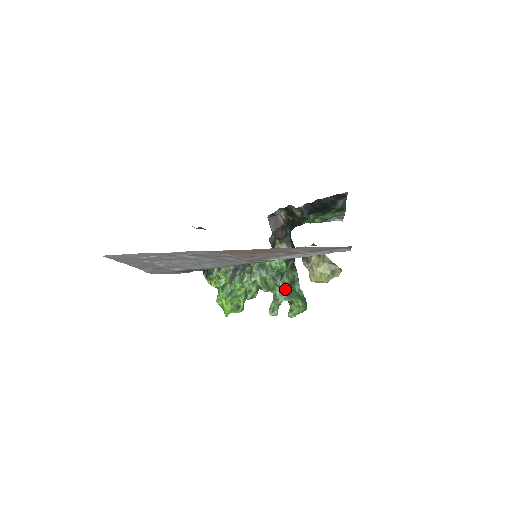
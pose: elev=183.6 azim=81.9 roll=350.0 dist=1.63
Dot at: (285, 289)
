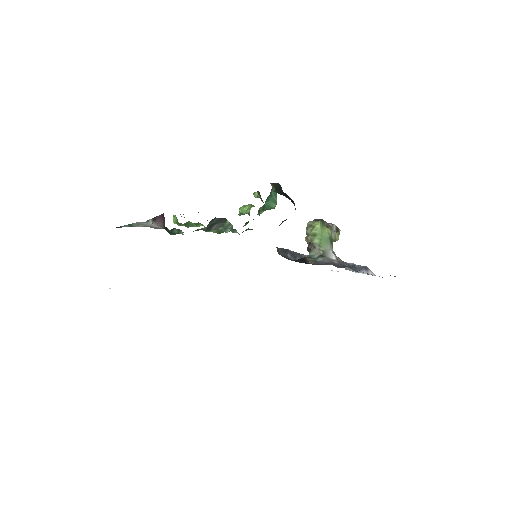
Dot at: (263, 207)
